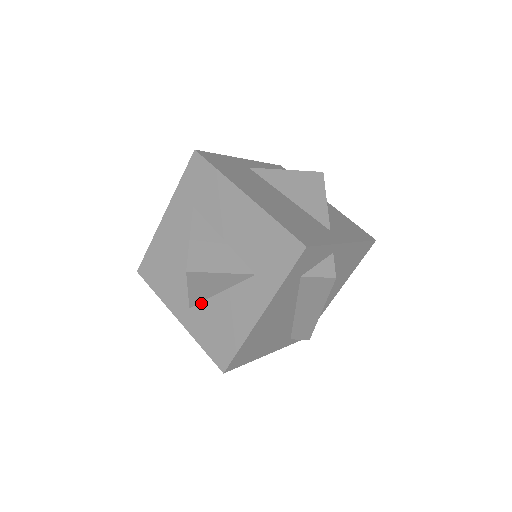
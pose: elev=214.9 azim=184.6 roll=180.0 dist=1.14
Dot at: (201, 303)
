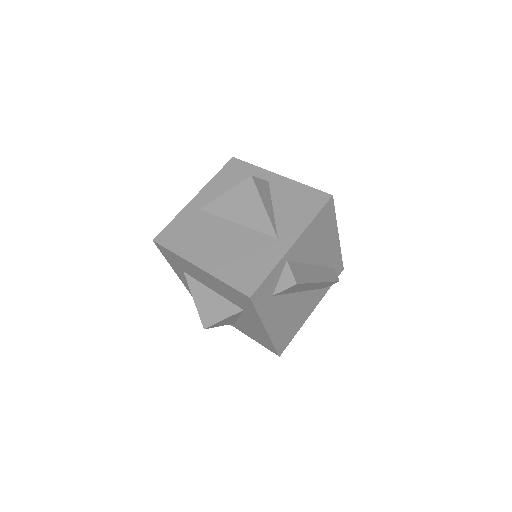
Dot at: (237, 322)
